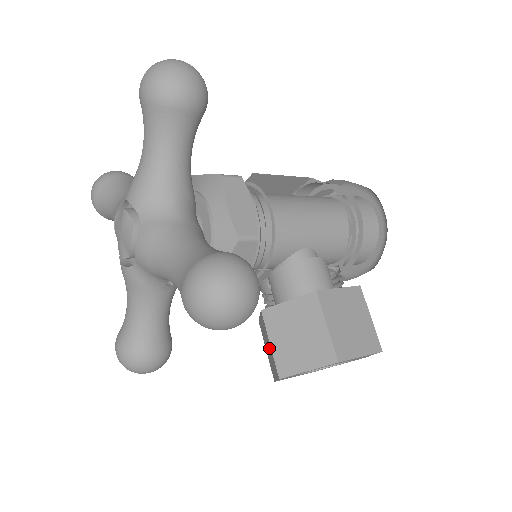
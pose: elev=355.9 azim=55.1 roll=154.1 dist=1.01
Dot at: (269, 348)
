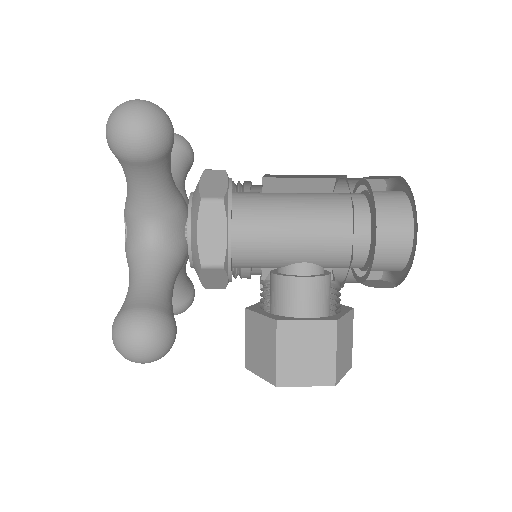
Dot at: occluded
